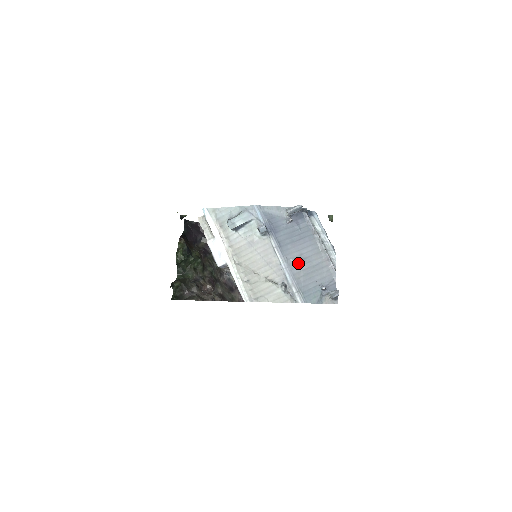
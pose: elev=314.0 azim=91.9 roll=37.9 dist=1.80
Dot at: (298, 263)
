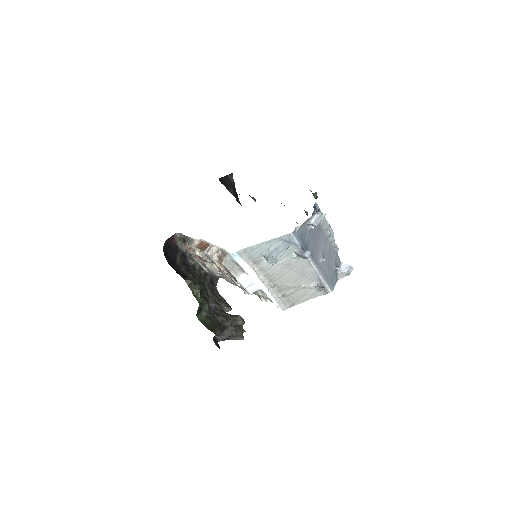
Dot at: (323, 261)
